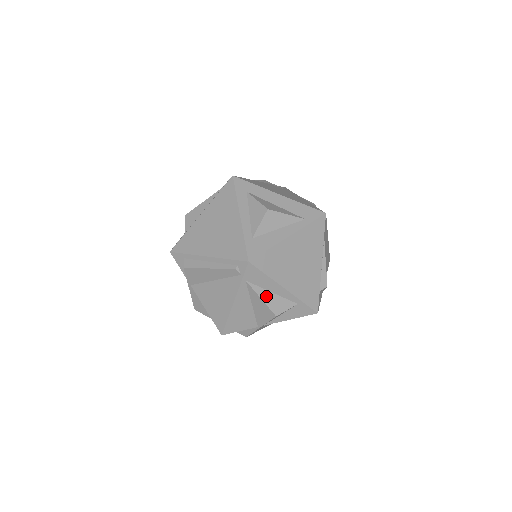
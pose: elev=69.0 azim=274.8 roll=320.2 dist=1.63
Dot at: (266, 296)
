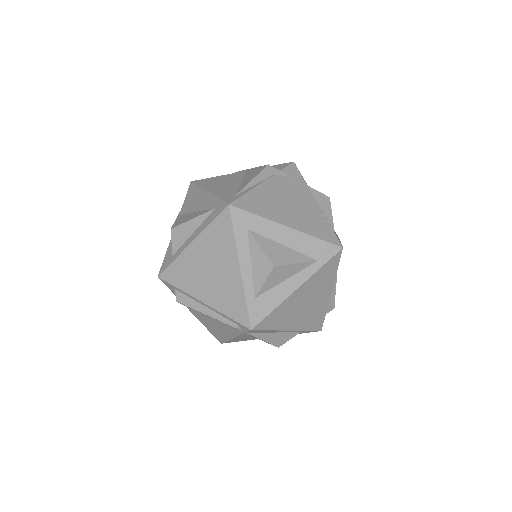
Dot at: (269, 337)
